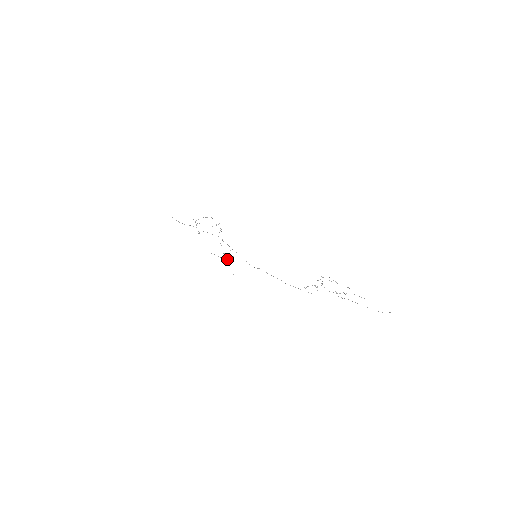
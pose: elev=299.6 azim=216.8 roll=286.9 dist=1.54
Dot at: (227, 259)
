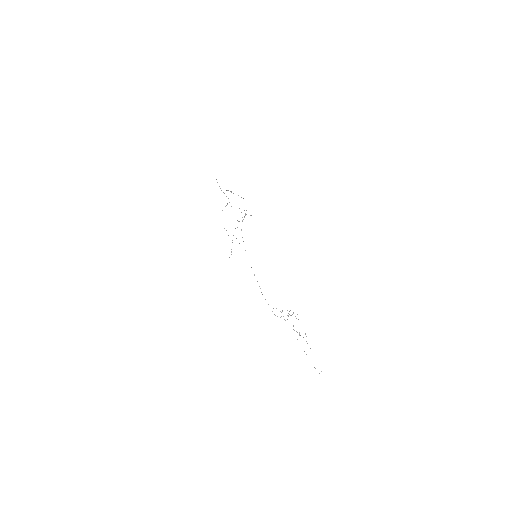
Dot at: occluded
